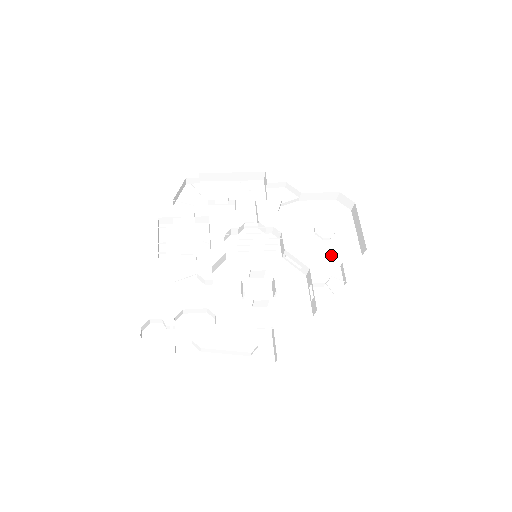
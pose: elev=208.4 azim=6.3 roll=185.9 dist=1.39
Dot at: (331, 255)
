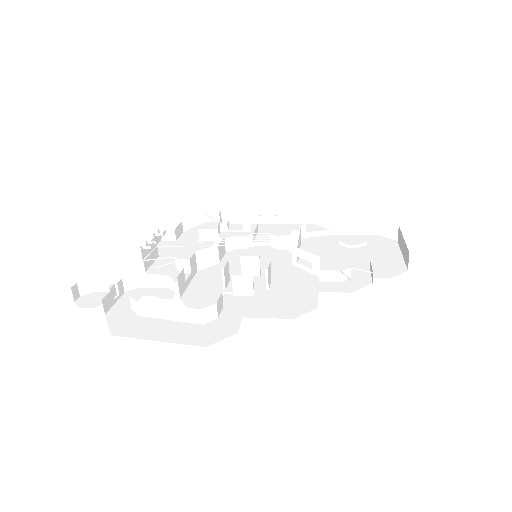
Dot at: (361, 268)
